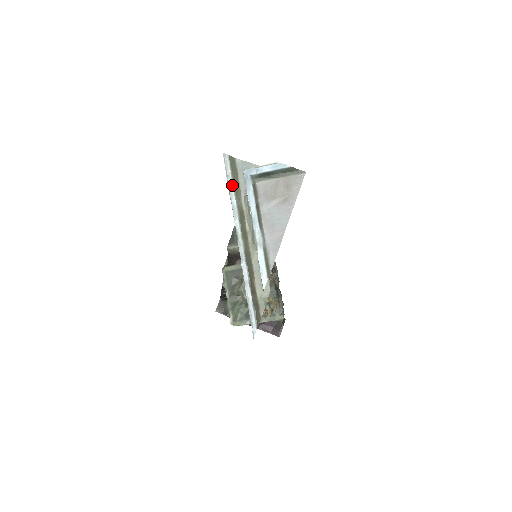
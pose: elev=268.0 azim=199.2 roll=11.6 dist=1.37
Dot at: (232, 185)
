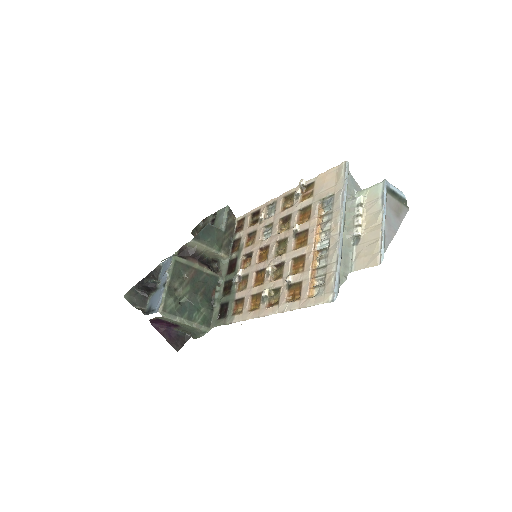
Dot at: occluded
